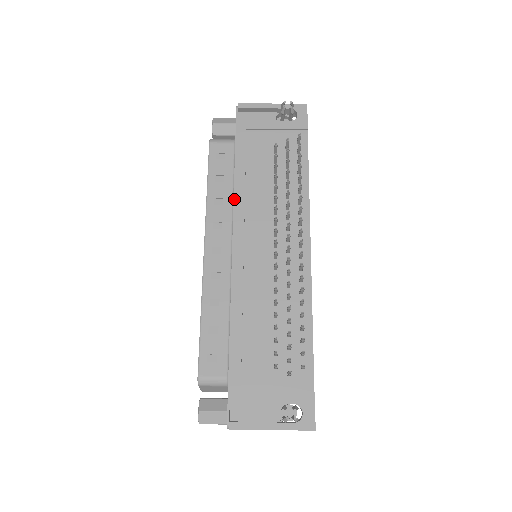
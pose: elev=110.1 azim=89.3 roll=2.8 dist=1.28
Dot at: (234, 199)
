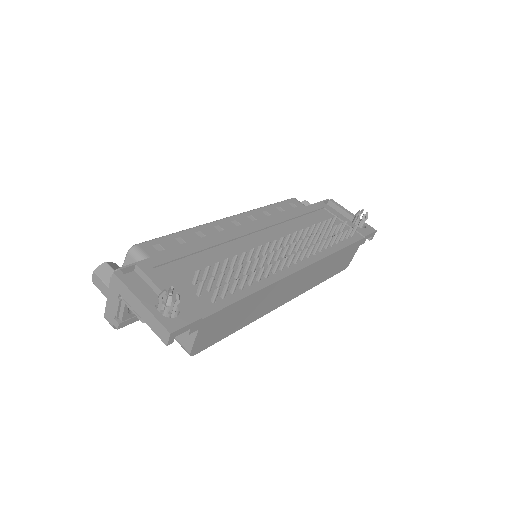
Dot at: (278, 215)
